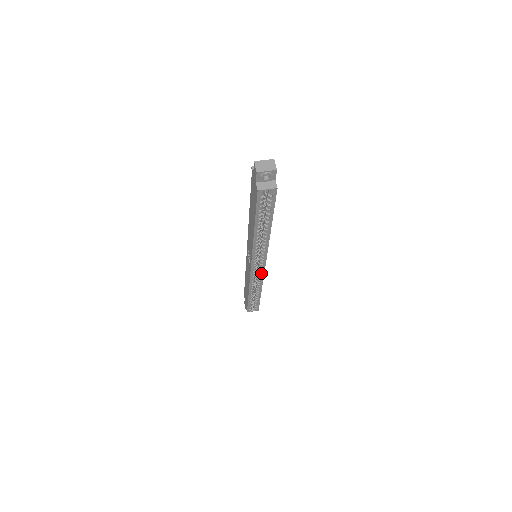
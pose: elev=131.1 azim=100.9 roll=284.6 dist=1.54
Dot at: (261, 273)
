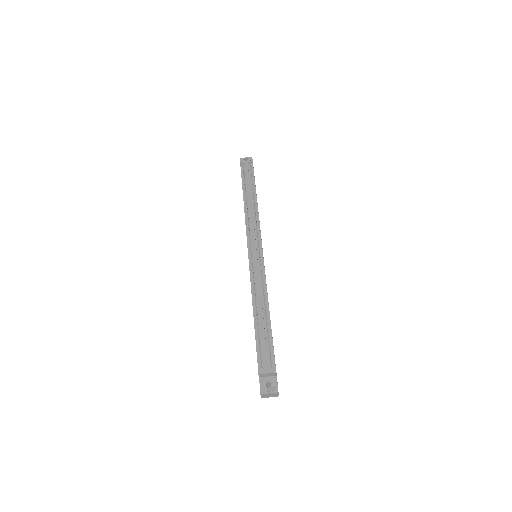
Dot at: occluded
